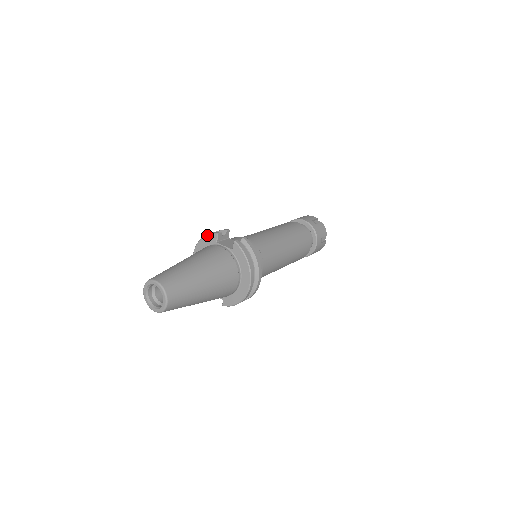
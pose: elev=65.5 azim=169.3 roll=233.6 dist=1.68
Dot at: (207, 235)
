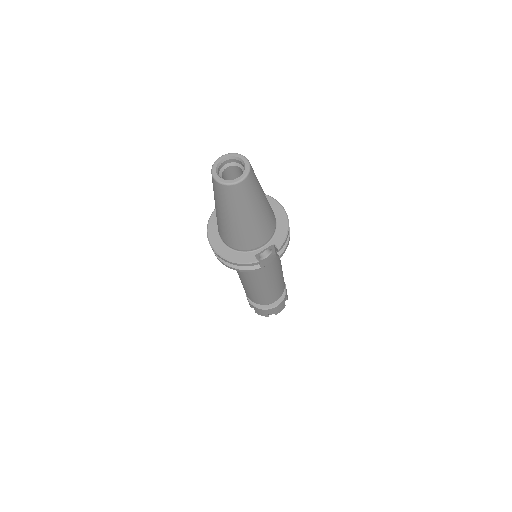
Dot at: (210, 216)
